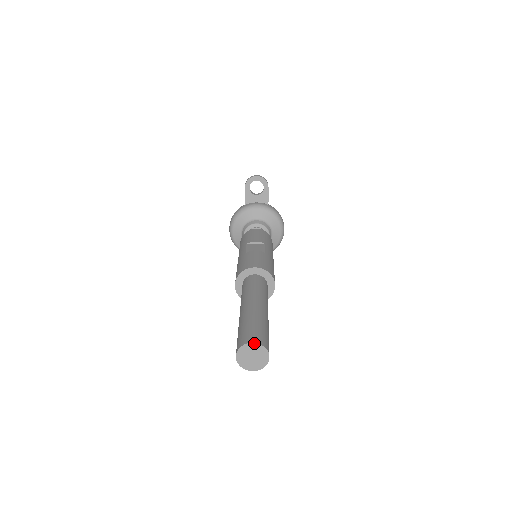
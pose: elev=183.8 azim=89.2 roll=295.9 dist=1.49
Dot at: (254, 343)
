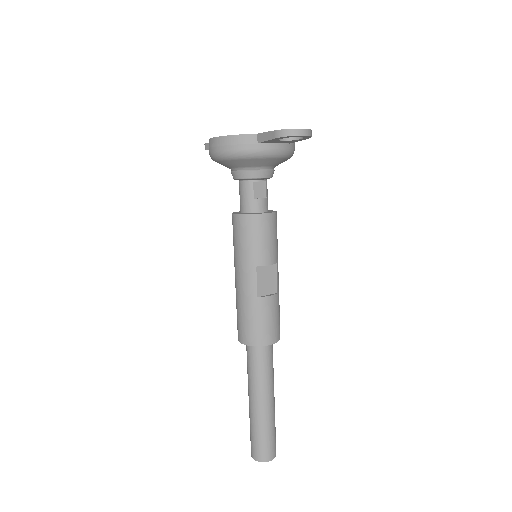
Dot at: occluded
